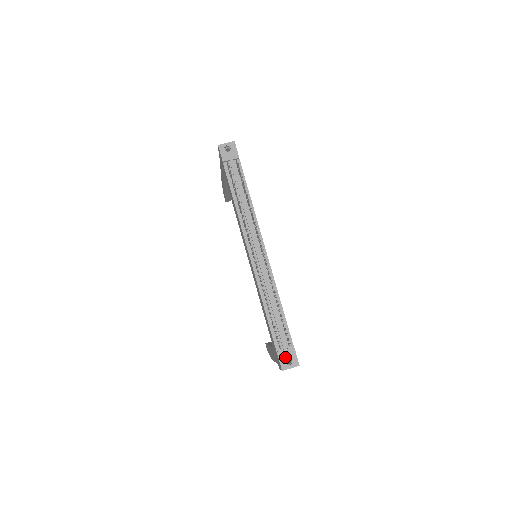
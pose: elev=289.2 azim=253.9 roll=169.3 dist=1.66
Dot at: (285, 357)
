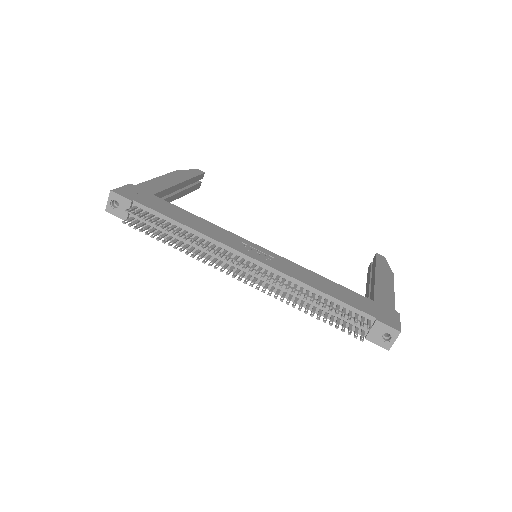
Dot at: (378, 337)
